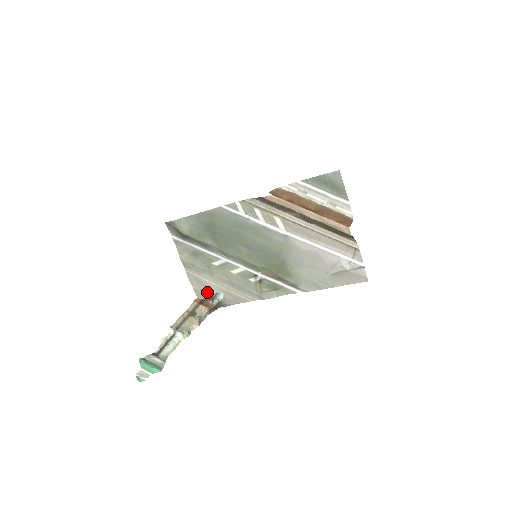
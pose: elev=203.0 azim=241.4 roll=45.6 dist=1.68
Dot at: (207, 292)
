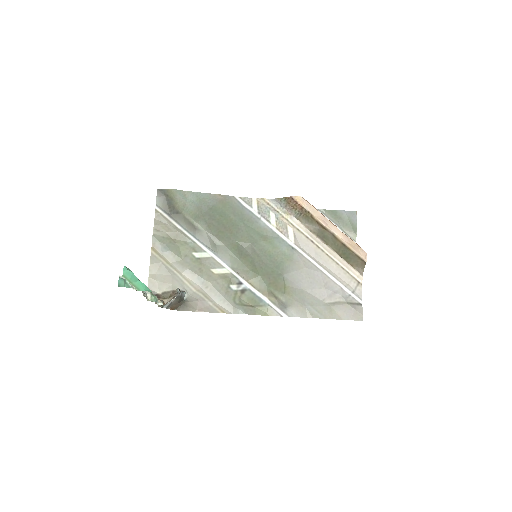
Dot at: (167, 286)
